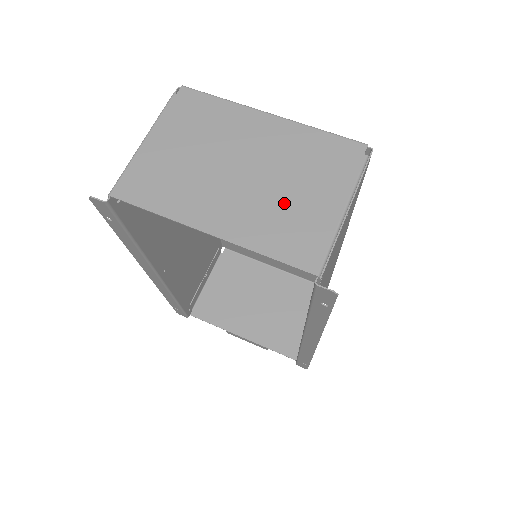
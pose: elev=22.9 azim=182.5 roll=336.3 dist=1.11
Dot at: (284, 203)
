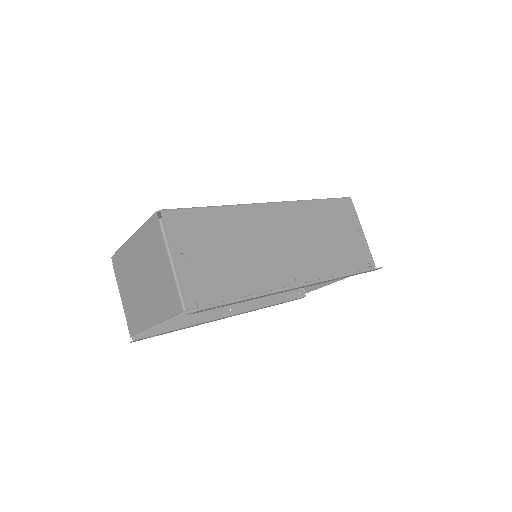
Dot at: (158, 283)
